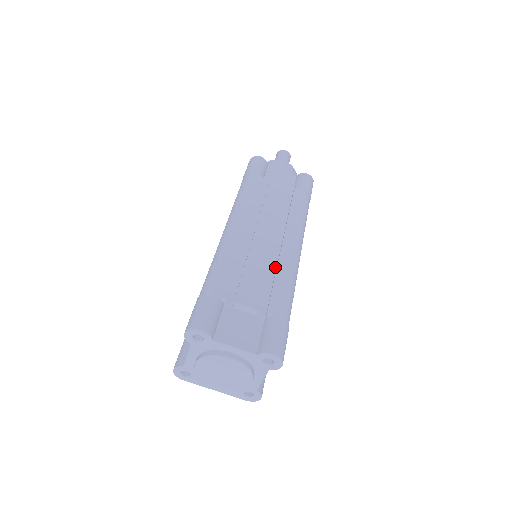
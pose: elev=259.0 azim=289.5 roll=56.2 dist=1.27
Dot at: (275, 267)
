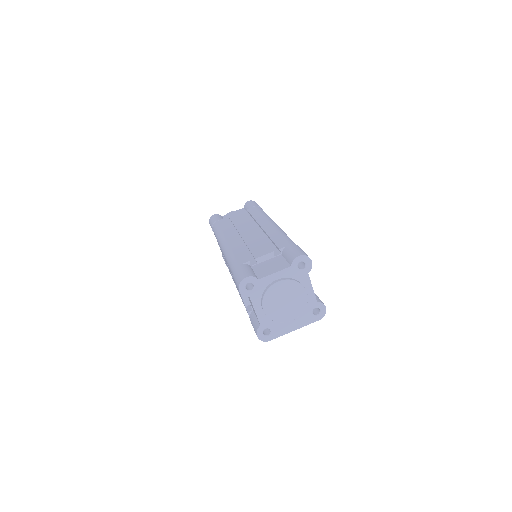
Dot at: (267, 238)
